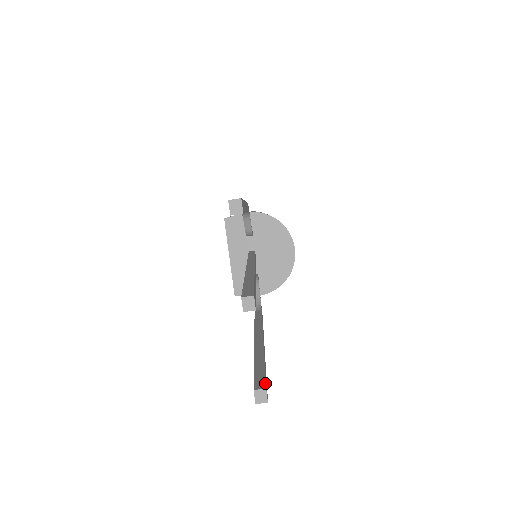
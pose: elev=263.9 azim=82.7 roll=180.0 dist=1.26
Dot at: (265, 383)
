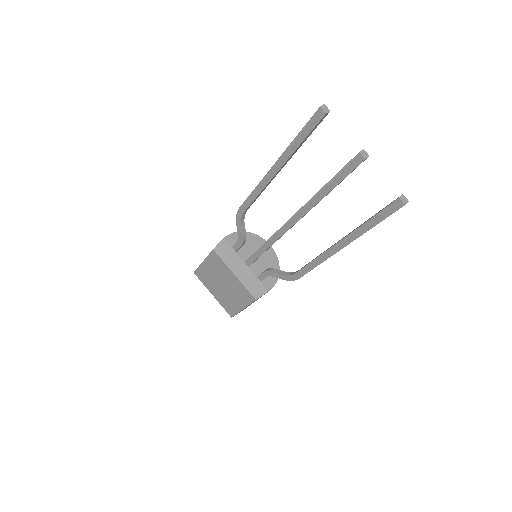
Dot at: (397, 198)
